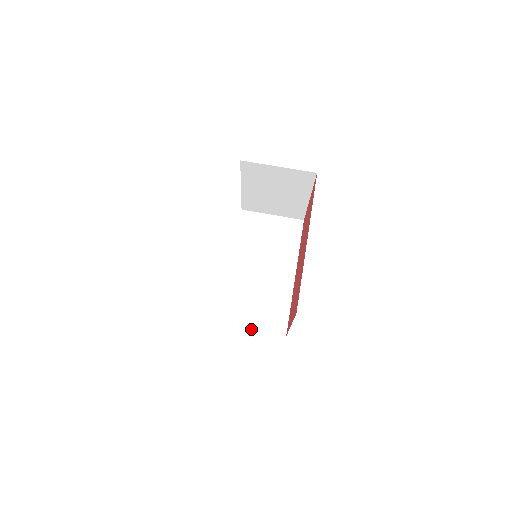
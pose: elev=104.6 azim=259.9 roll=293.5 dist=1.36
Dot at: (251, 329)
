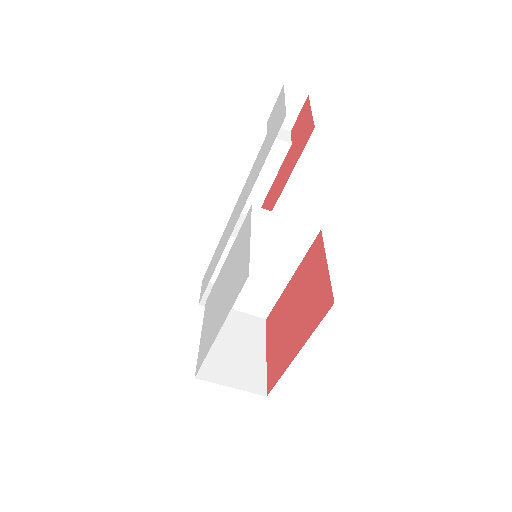
Dot at: (236, 310)
